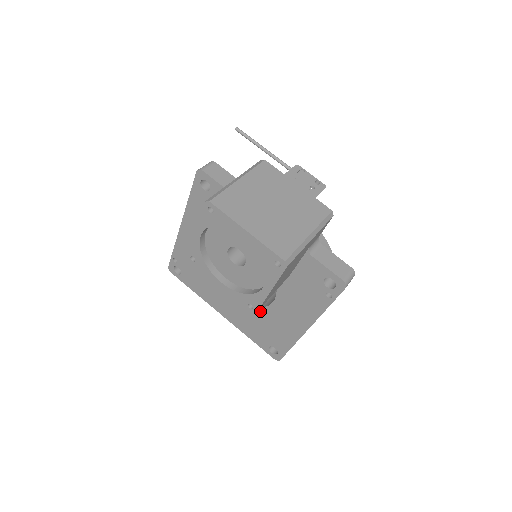
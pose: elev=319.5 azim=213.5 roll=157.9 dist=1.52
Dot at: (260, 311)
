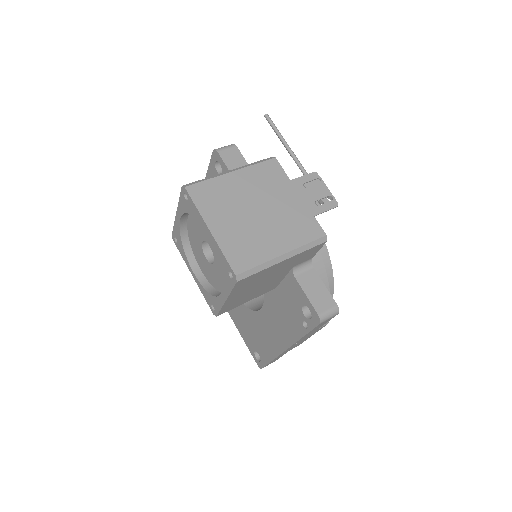
Dot at: (250, 313)
